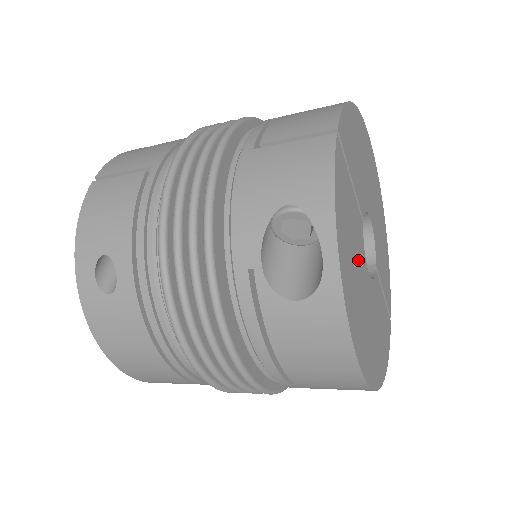
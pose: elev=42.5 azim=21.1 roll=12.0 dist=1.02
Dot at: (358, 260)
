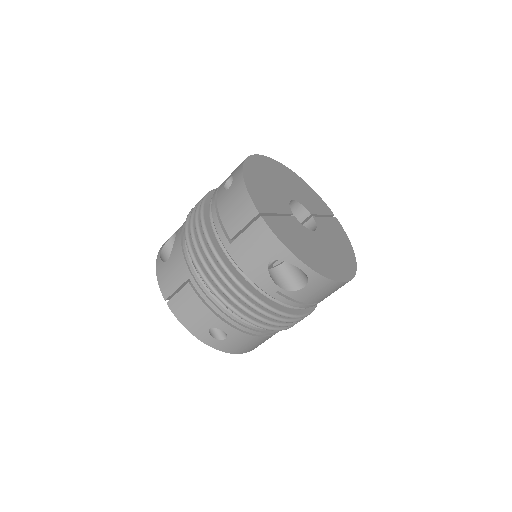
Dot at: (308, 241)
